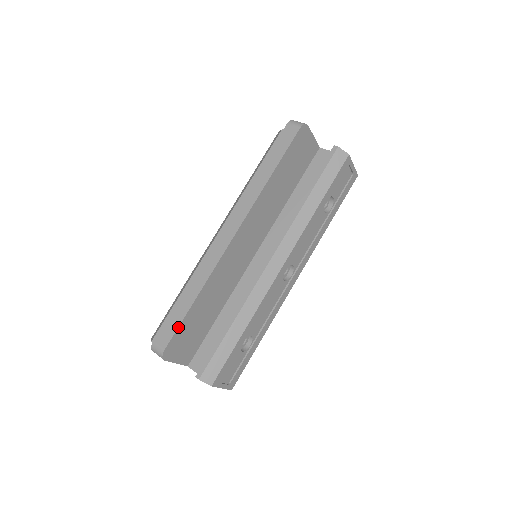
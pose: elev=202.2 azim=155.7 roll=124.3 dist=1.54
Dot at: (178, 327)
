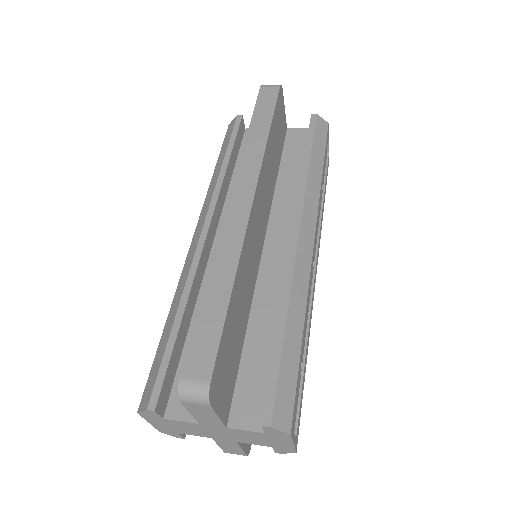
Dot at: (220, 337)
